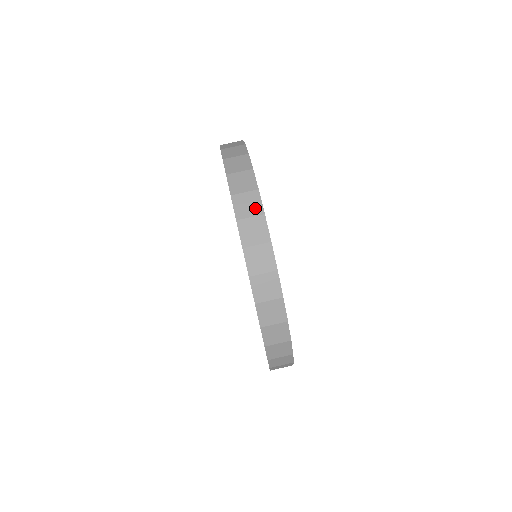
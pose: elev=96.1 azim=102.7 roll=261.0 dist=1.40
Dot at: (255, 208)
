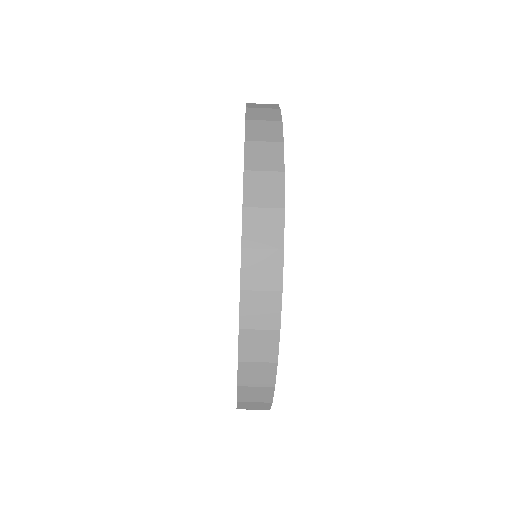
Dot at: occluded
